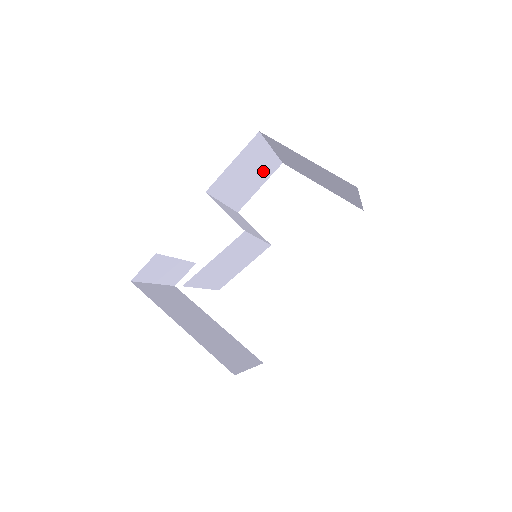
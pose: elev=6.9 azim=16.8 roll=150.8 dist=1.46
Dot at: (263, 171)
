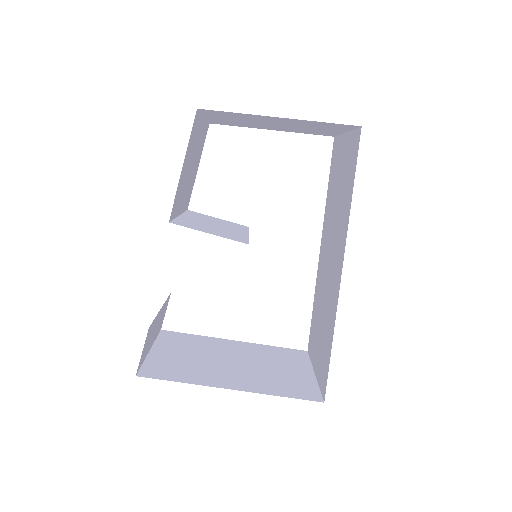
Dot at: (199, 148)
